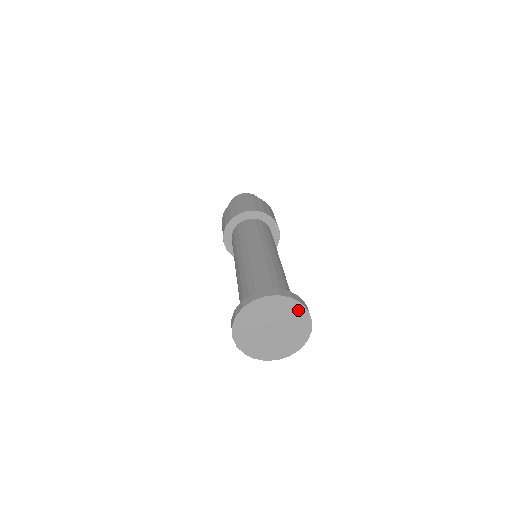
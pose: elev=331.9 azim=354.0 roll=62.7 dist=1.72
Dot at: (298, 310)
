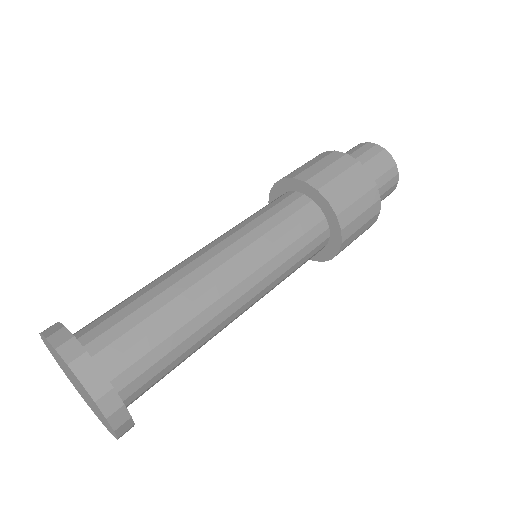
Dot at: occluded
